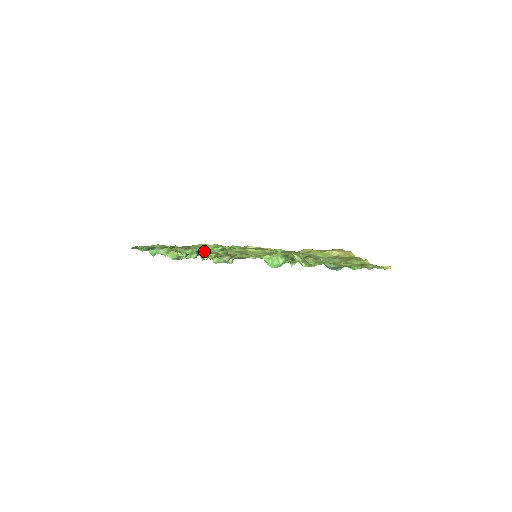
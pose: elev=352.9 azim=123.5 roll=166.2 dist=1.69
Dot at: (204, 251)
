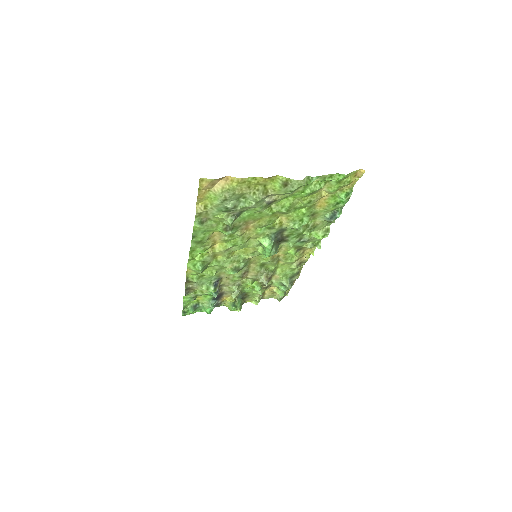
Dot at: (230, 283)
